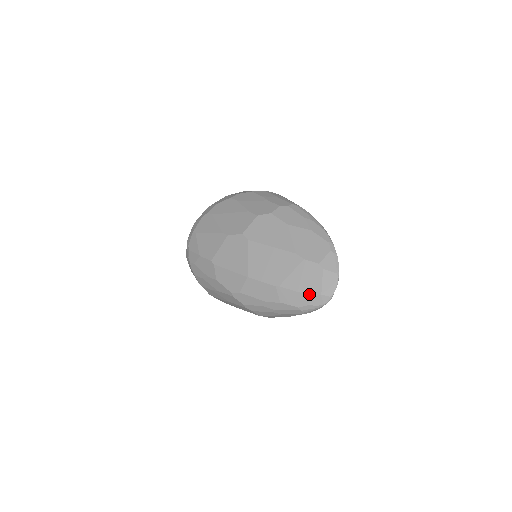
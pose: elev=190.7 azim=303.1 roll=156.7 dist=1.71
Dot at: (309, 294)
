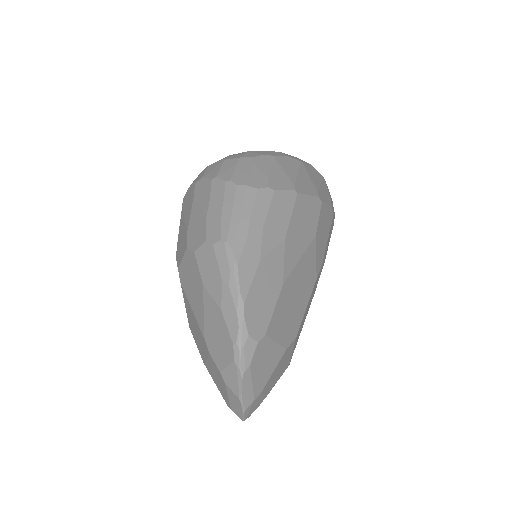
Dot at: (223, 398)
